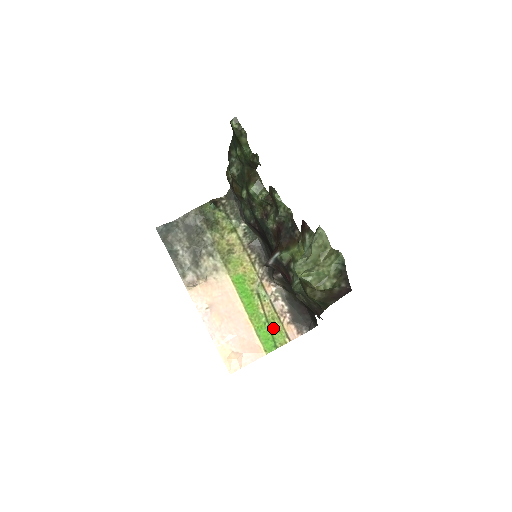
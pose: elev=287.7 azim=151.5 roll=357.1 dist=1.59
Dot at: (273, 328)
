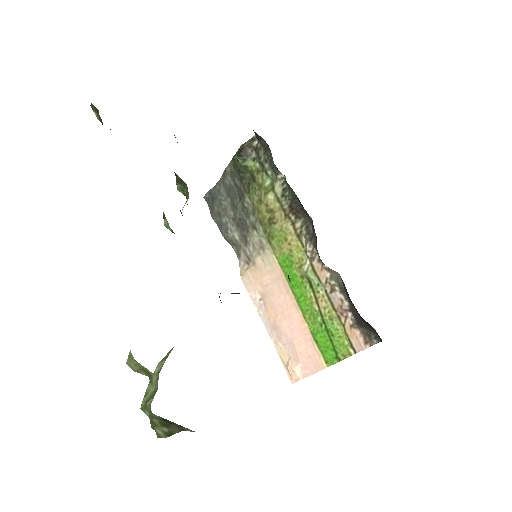
Dot at: (331, 332)
